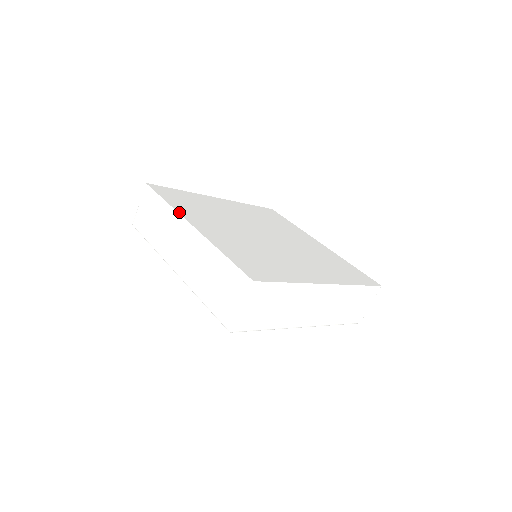
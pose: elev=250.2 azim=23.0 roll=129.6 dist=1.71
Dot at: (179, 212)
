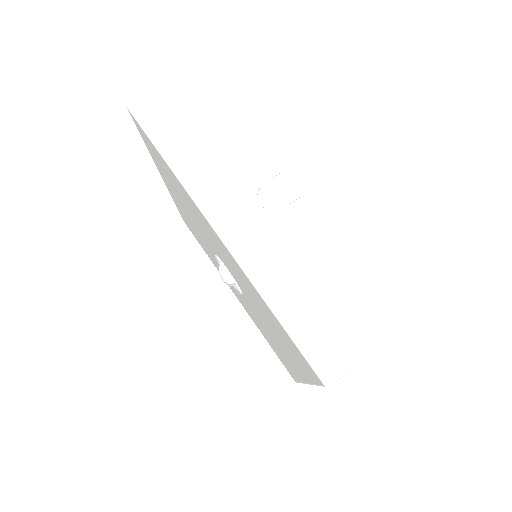
Dot at: (265, 150)
